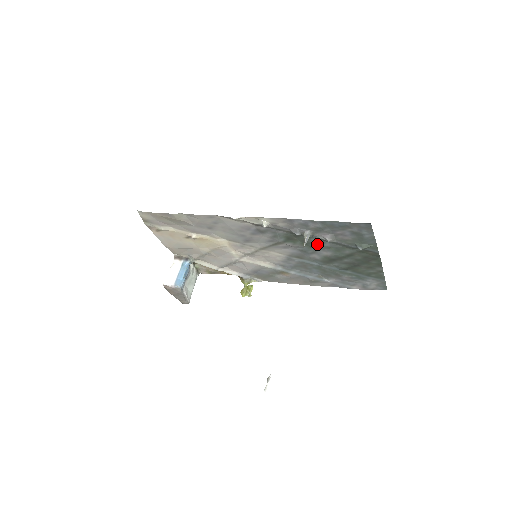
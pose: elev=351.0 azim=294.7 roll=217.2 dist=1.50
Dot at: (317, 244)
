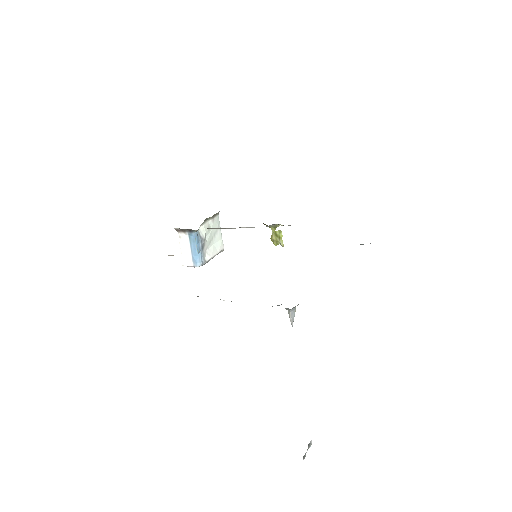
Dot at: occluded
